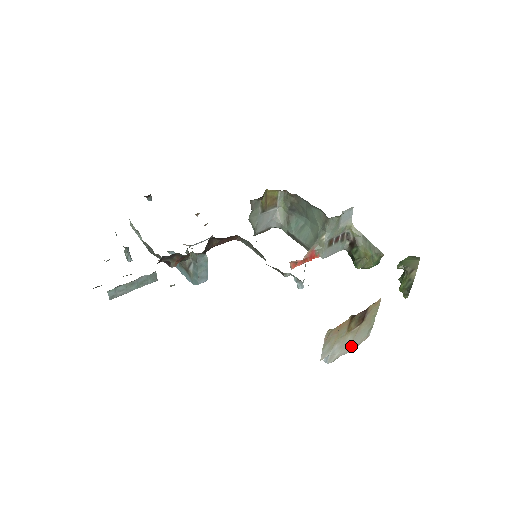
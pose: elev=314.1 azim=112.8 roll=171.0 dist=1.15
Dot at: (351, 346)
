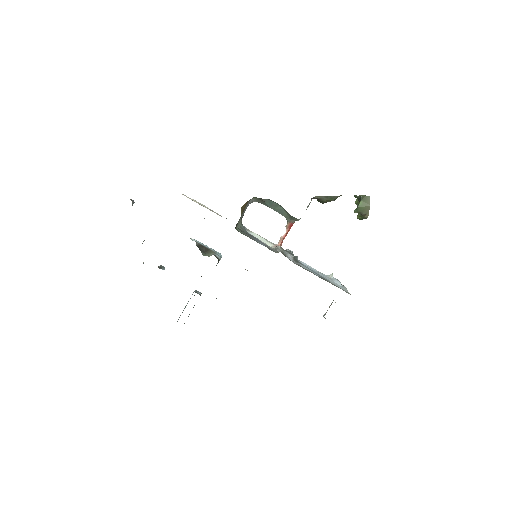
Dot at: occluded
